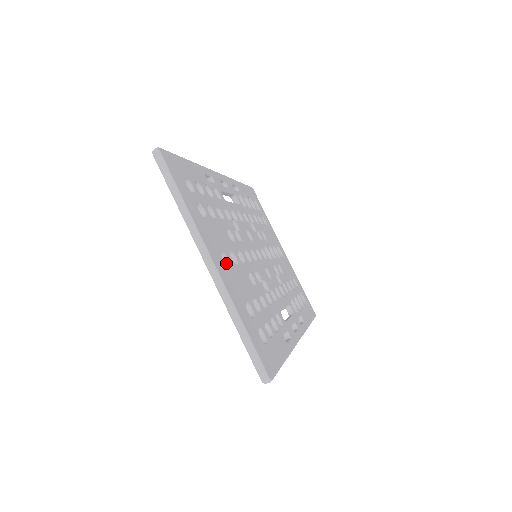
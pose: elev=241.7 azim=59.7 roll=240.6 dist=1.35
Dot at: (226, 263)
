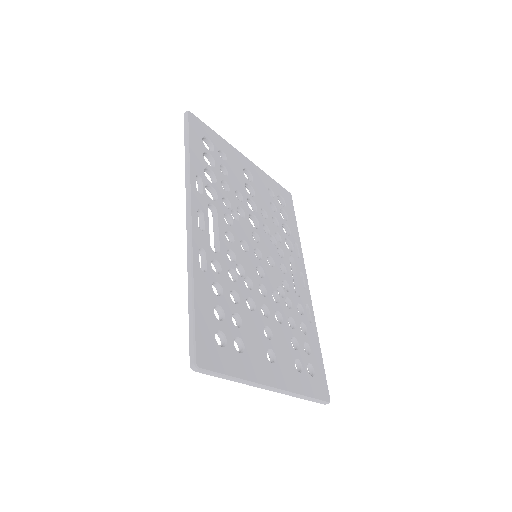
Dot at: (270, 352)
